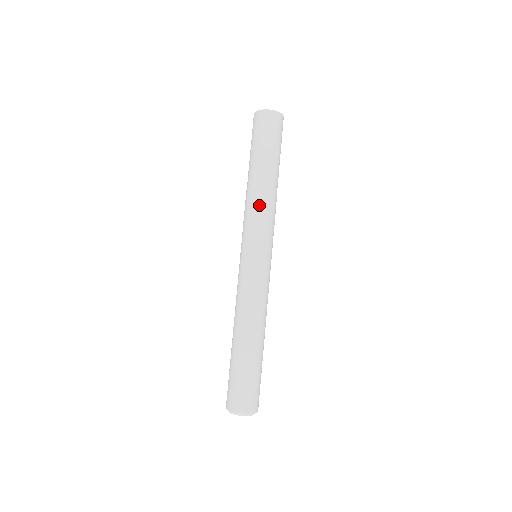
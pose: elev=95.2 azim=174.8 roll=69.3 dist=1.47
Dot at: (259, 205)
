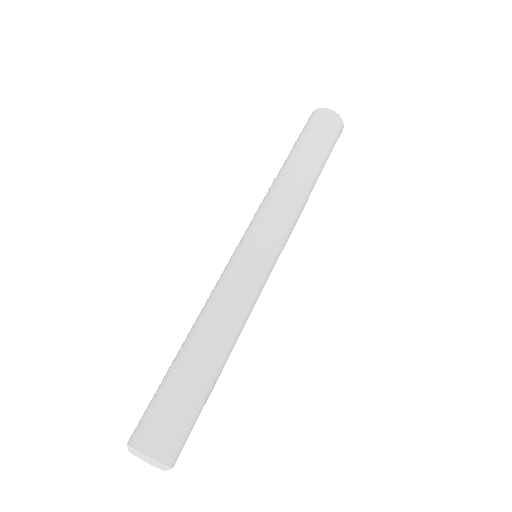
Dot at: (297, 203)
